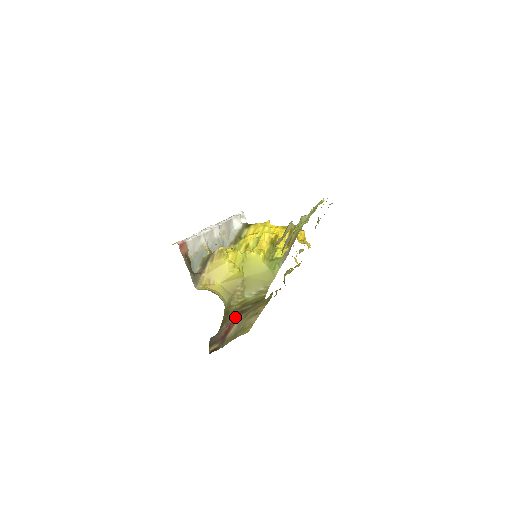
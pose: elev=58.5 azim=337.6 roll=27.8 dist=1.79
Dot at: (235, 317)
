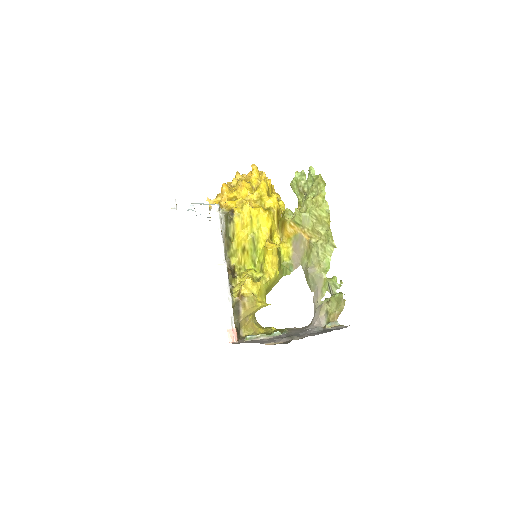
Dot at: occluded
